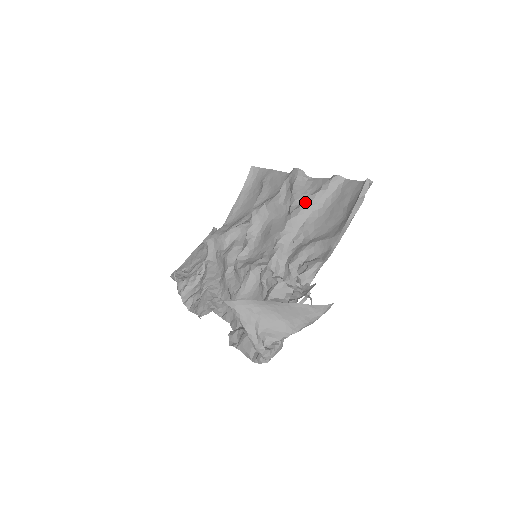
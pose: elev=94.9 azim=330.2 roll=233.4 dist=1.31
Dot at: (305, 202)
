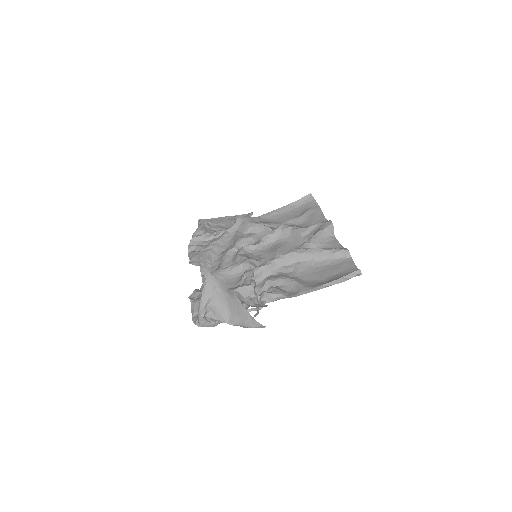
Dot at: (313, 249)
